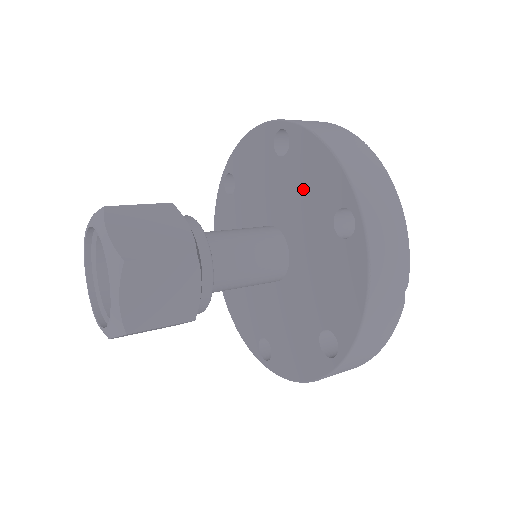
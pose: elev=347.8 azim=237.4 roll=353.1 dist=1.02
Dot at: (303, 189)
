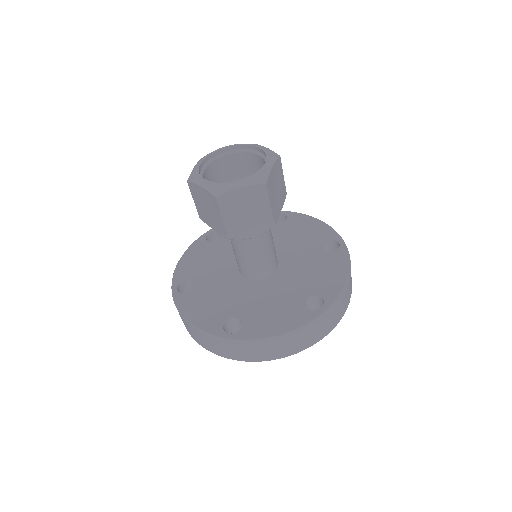
Dot at: (297, 235)
